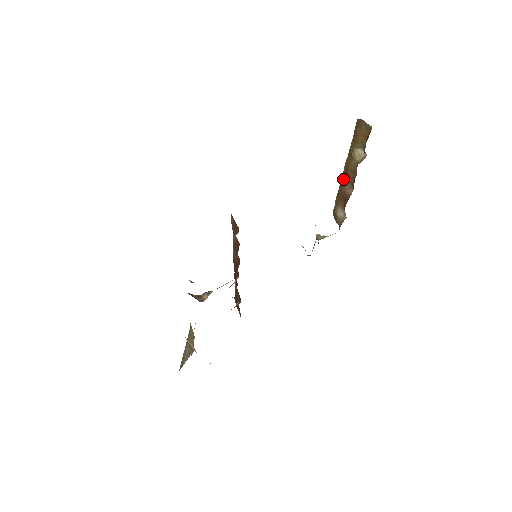
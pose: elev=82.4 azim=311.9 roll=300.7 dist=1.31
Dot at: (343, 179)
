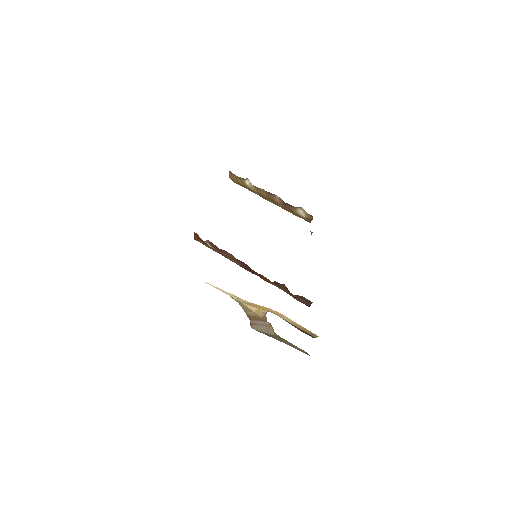
Dot at: (274, 203)
